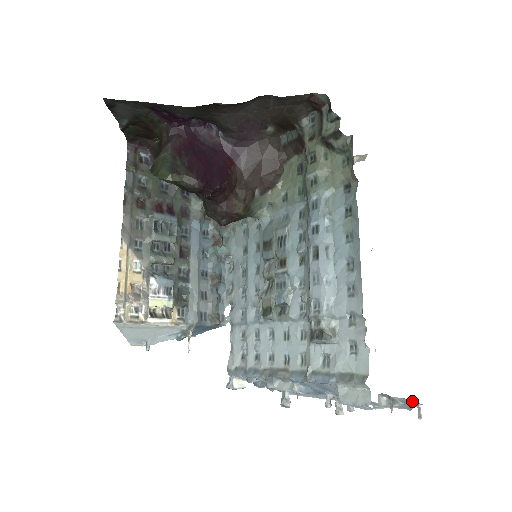
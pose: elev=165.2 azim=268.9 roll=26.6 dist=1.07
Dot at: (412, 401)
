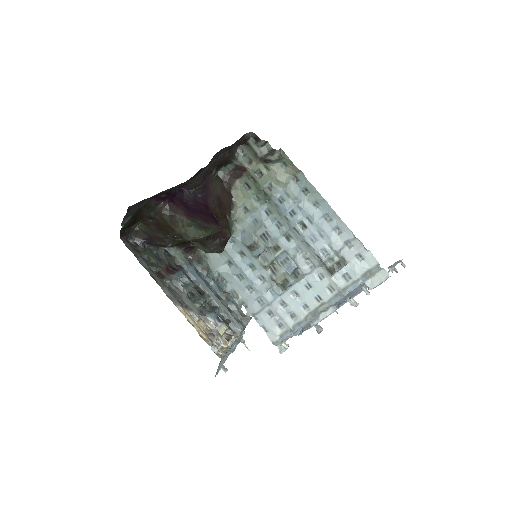
Dot at: (399, 261)
